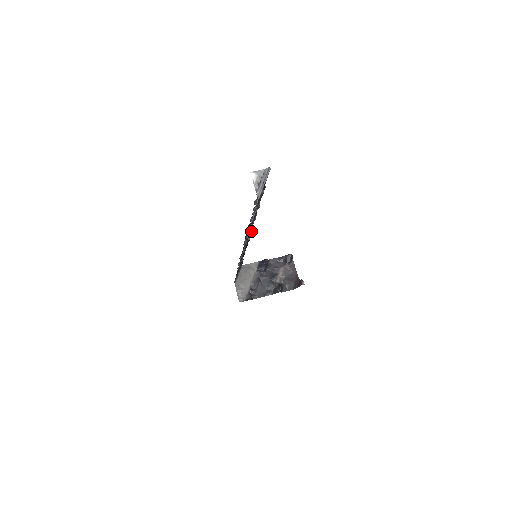
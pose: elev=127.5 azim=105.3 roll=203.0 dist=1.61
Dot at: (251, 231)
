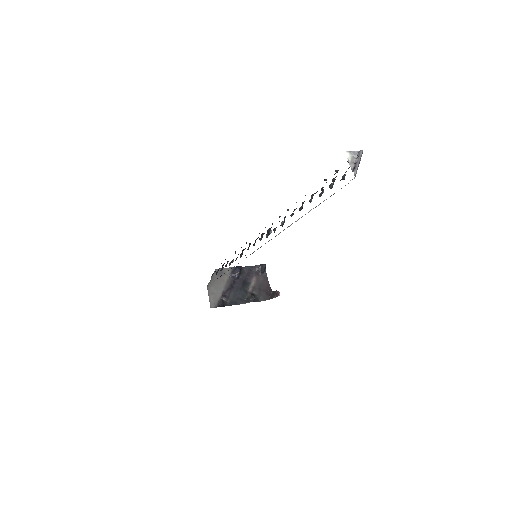
Dot at: (283, 223)
